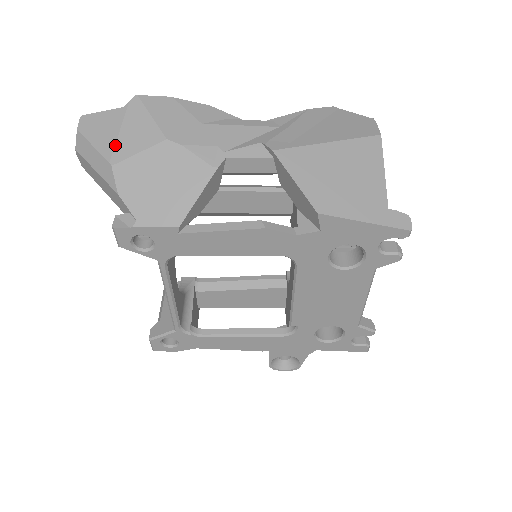
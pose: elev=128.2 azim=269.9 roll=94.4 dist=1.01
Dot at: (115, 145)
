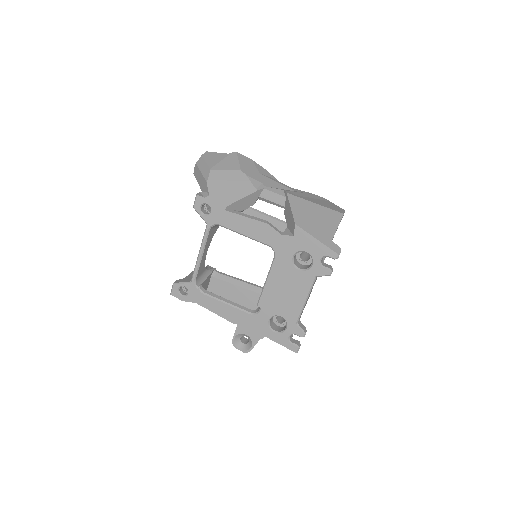
Dot at: (216, 164)
